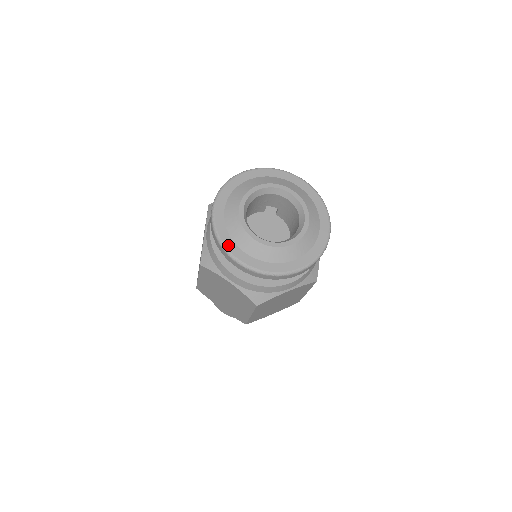
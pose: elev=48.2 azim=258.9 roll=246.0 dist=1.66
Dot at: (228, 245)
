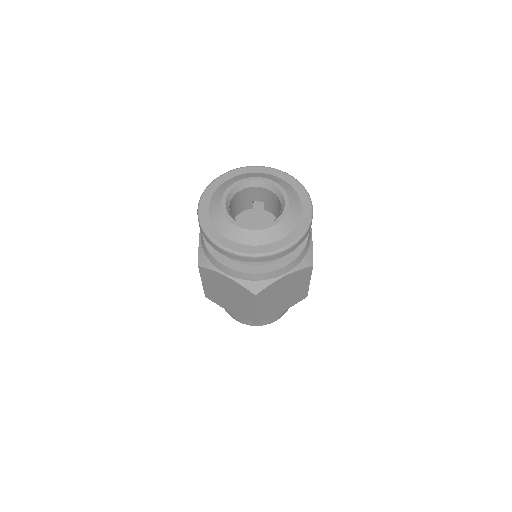
Dot at: (214, 236)
